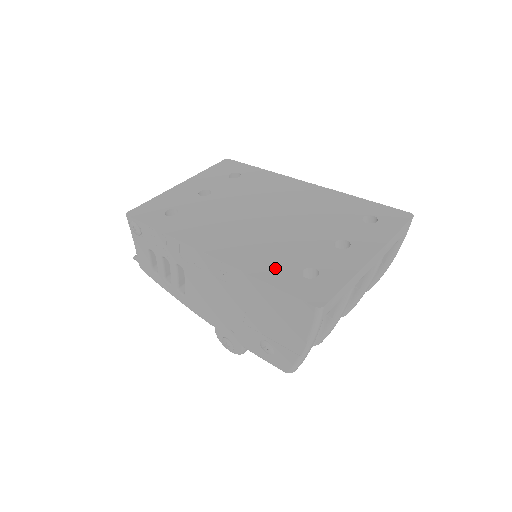
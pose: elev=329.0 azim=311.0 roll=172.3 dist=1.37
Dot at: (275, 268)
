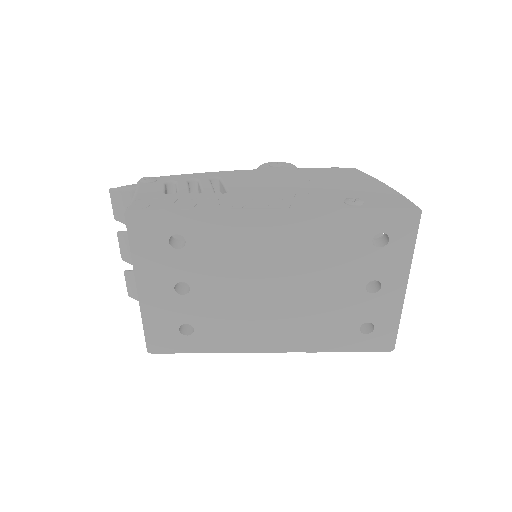
Dot at: (338, 338)
